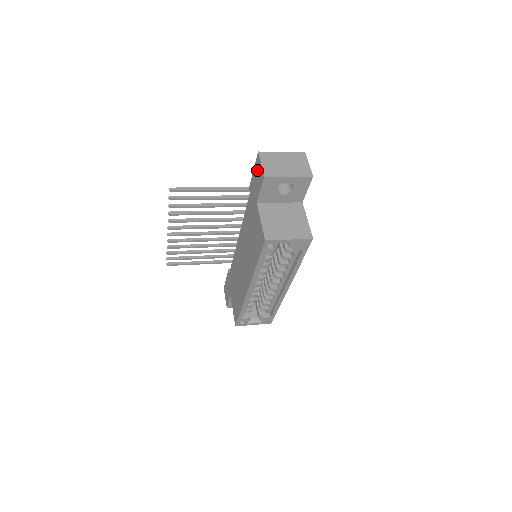
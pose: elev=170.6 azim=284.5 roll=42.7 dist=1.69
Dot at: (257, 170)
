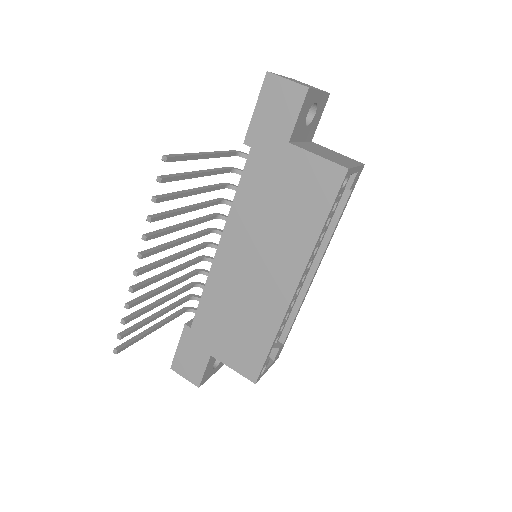
Dot at: (273, 97)
